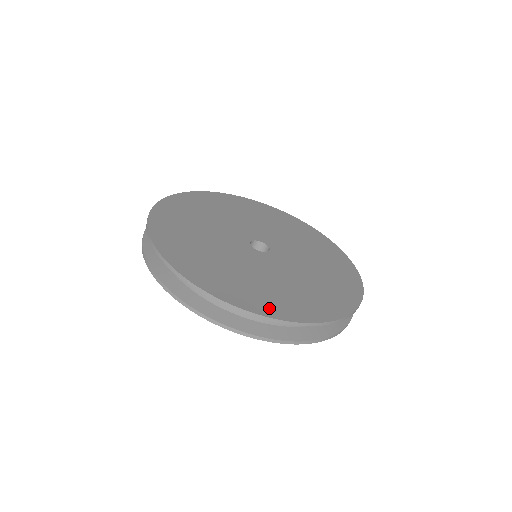
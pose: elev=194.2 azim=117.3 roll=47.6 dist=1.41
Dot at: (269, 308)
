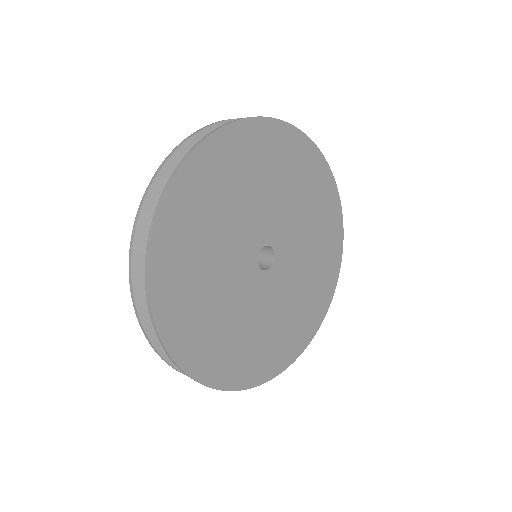
Dot at: (241, 377)
